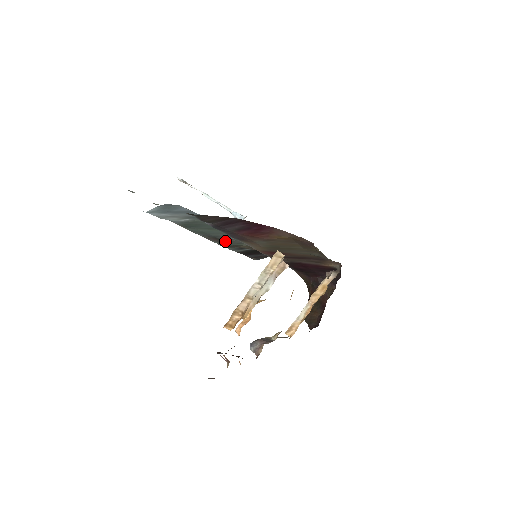
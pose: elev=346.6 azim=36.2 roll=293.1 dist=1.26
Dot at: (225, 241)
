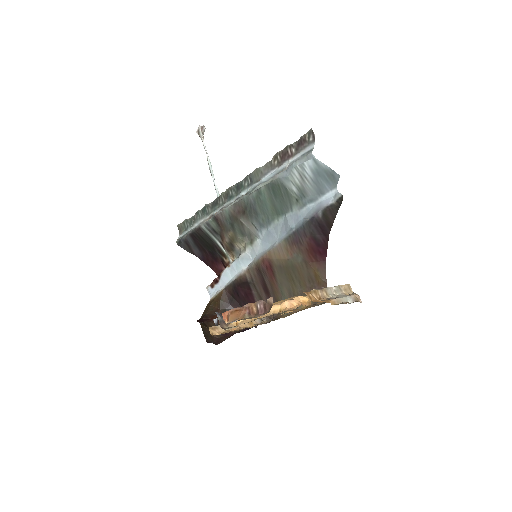
Dot at: (241, 219)
